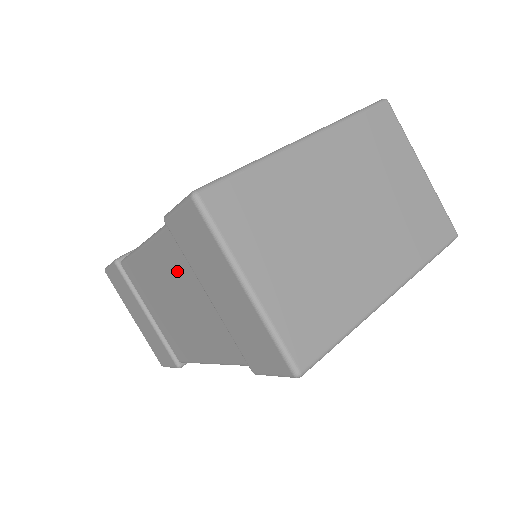
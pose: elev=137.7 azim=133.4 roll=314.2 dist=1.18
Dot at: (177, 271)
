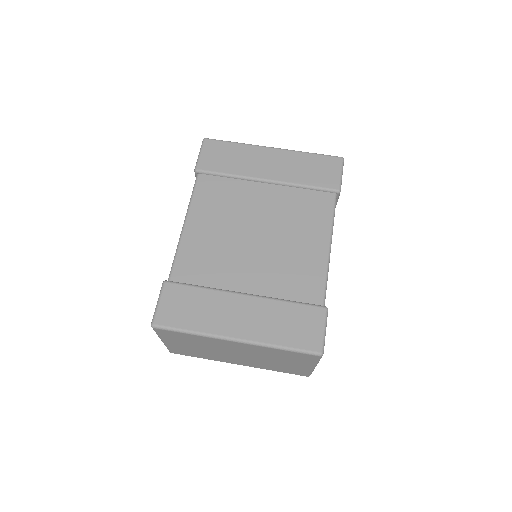
Dot at: occluded
